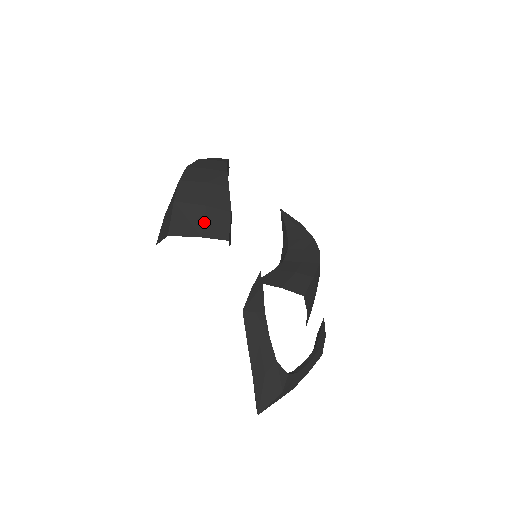
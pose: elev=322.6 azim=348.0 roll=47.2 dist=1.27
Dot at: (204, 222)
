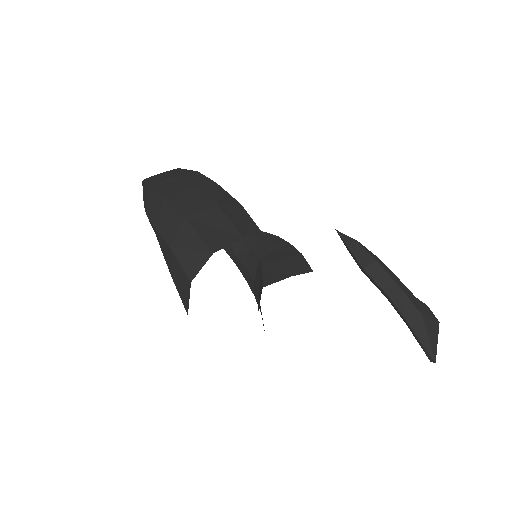
Dot at: (231, 222)
